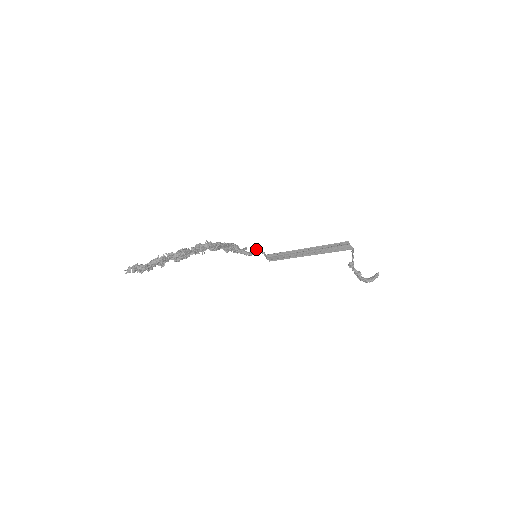
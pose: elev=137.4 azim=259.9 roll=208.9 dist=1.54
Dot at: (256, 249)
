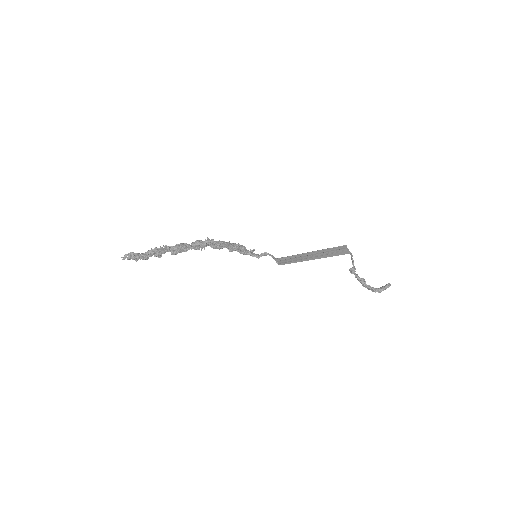
Dot at: (264, 252)
